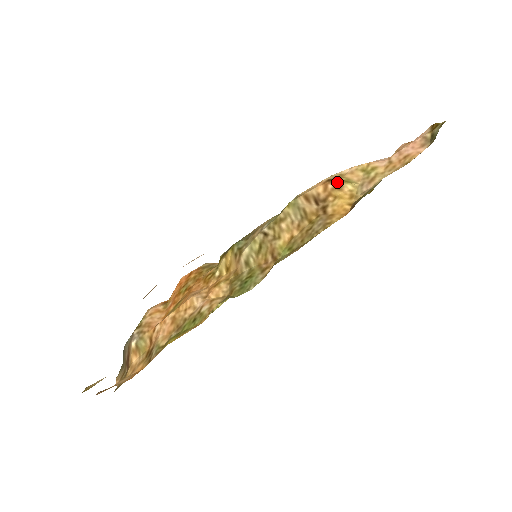
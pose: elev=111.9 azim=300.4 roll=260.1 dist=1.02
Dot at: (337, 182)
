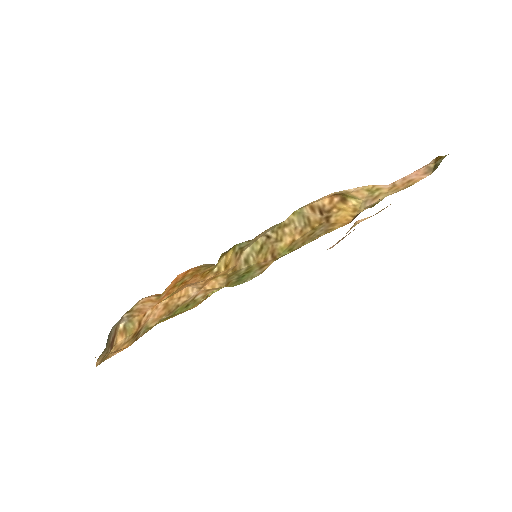
Dot at: (343, 196)
